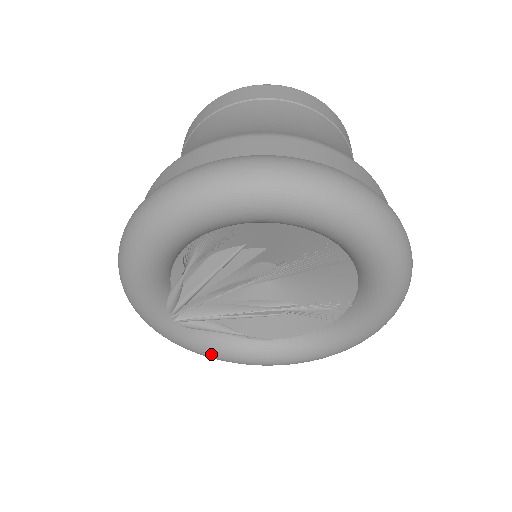
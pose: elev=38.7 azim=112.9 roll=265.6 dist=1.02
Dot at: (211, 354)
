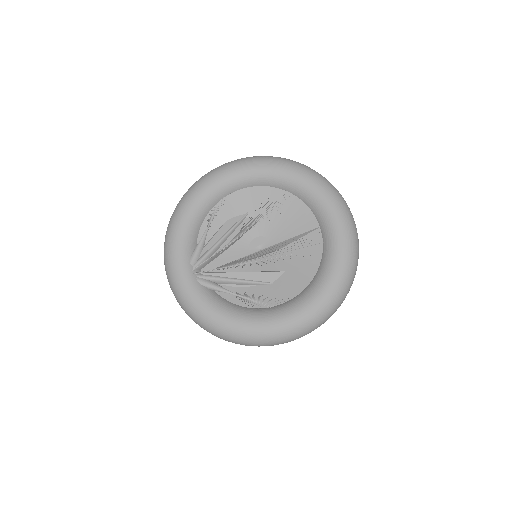
Dot at: (216, 315)
